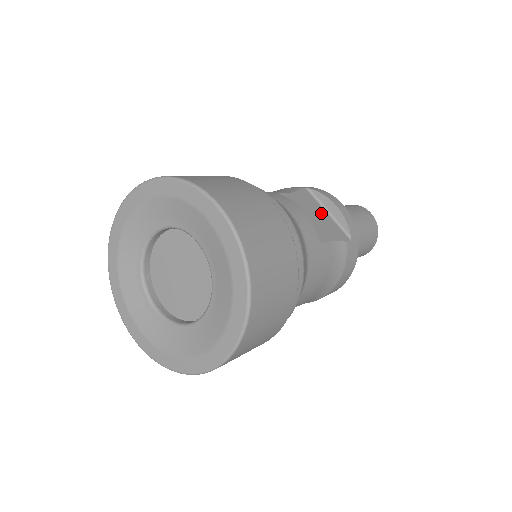
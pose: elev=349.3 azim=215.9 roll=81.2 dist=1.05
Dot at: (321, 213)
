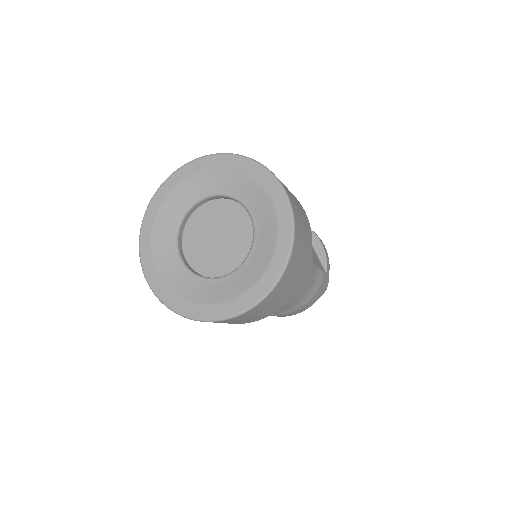
Dot at: occluded
